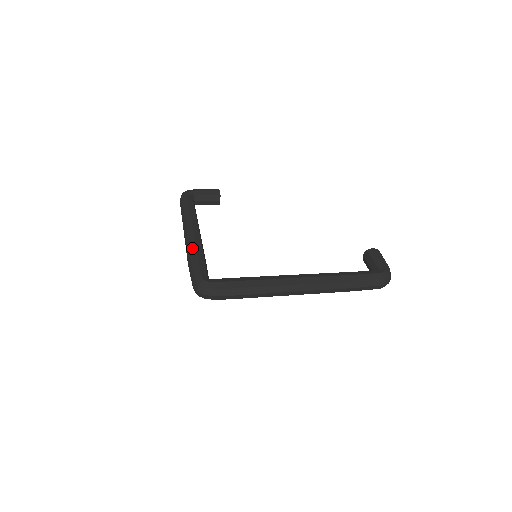
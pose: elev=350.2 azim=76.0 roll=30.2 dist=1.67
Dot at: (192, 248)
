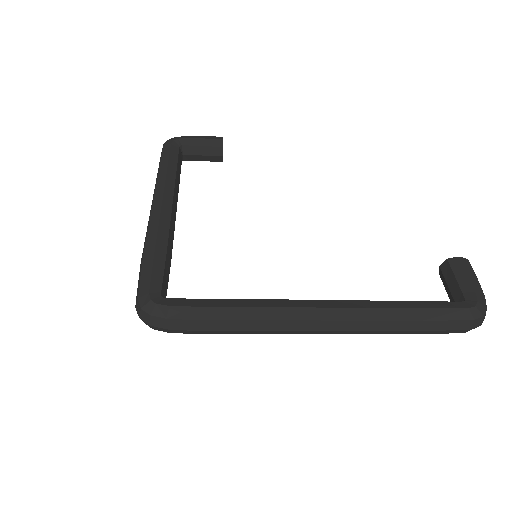
Dot at: (150, 237)
